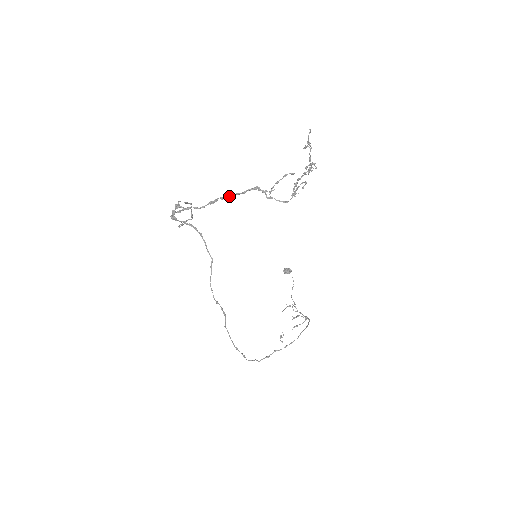
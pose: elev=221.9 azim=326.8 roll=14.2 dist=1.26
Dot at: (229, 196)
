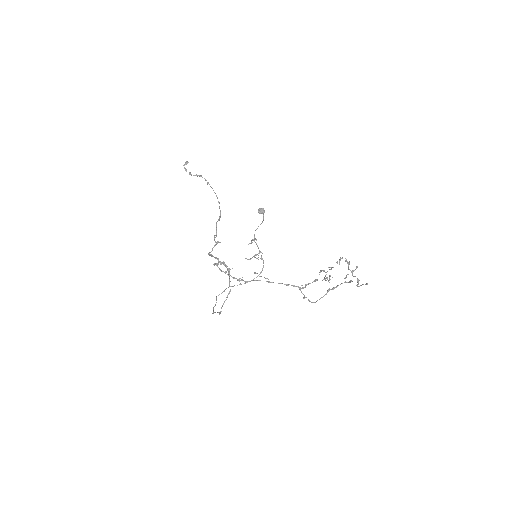
Dot at: occluded
